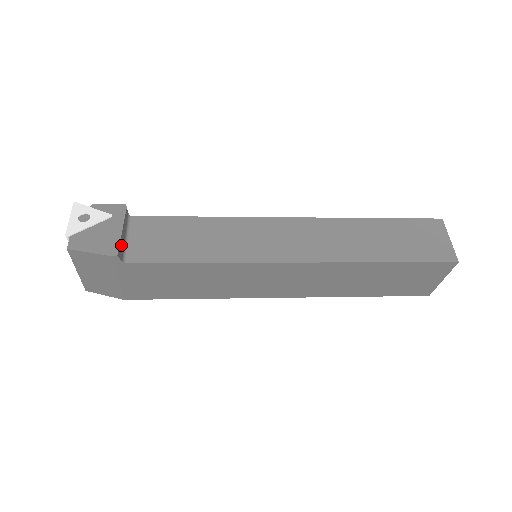
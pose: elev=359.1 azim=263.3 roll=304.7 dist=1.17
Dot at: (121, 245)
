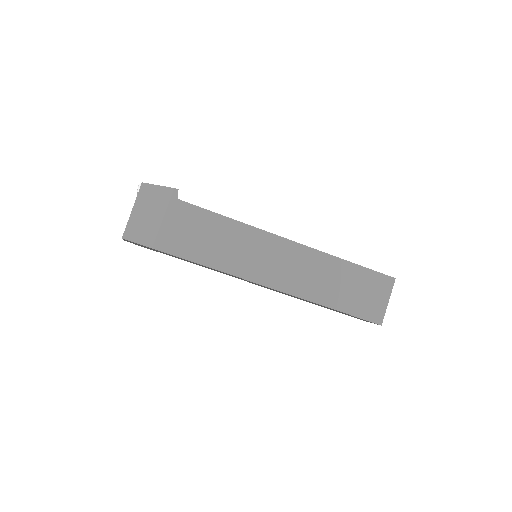
Dot at: occluded
